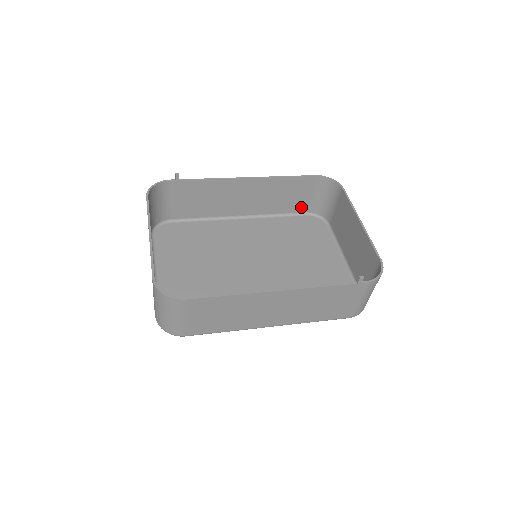
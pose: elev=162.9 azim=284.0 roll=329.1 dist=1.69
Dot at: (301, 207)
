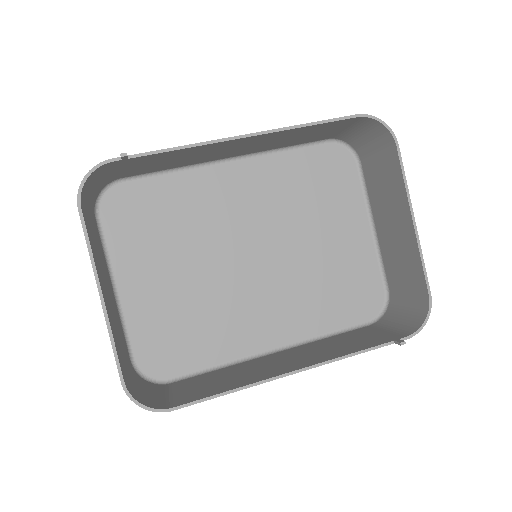
Dot at: (322, 137)
